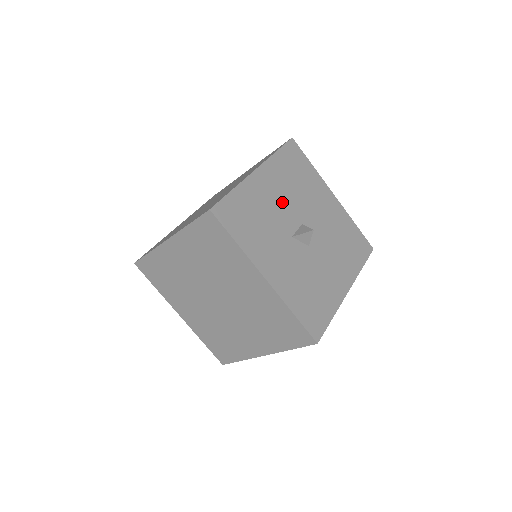
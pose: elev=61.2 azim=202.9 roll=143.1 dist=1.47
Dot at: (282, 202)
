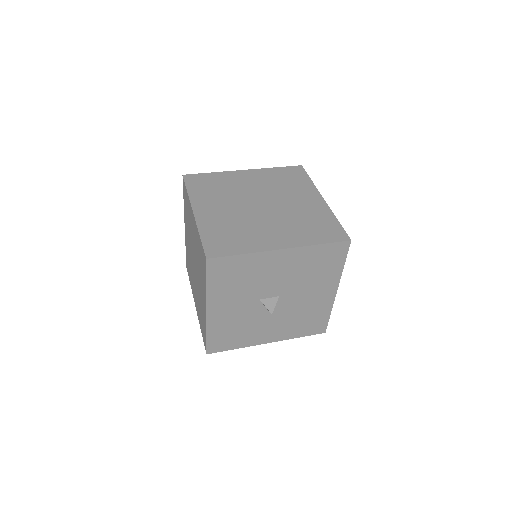
Dot at: (279, 277)
